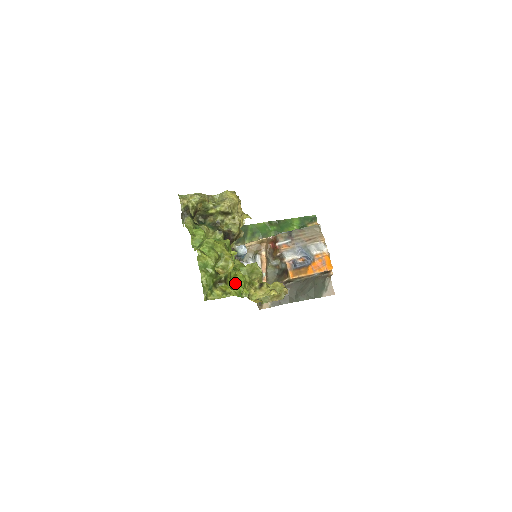
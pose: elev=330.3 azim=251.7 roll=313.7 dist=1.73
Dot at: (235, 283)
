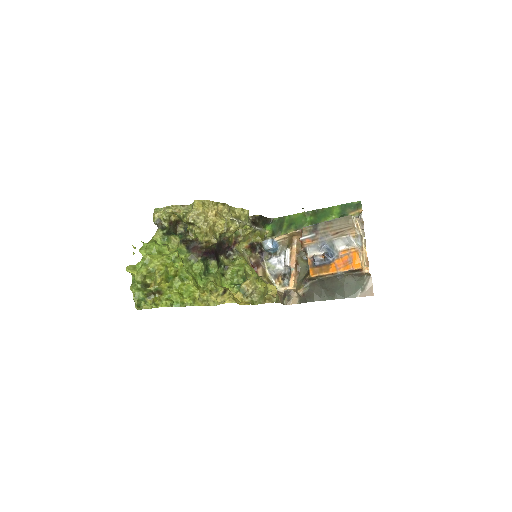
Dot at: (175, 293)
